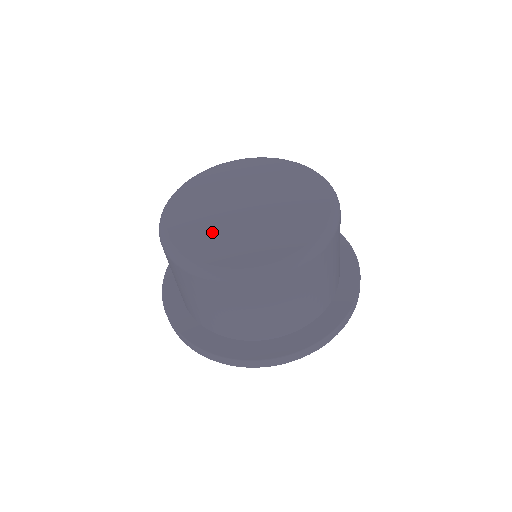
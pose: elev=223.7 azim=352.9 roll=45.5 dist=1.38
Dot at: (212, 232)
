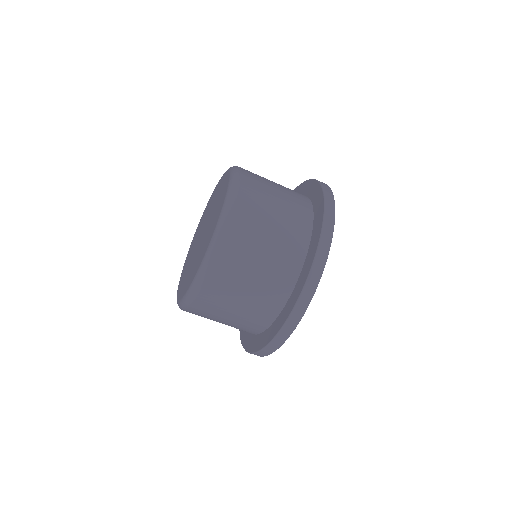
Dot at: (187, 271)
